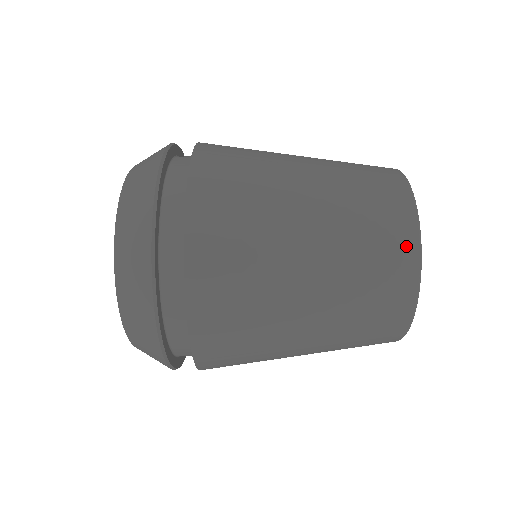
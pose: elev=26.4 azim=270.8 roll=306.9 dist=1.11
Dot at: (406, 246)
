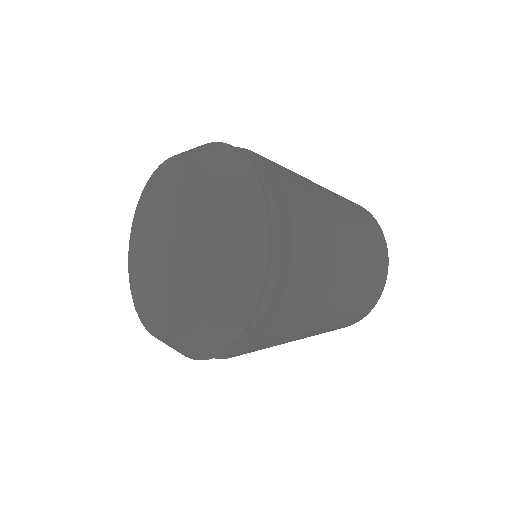
Dot at: (380, 236)
